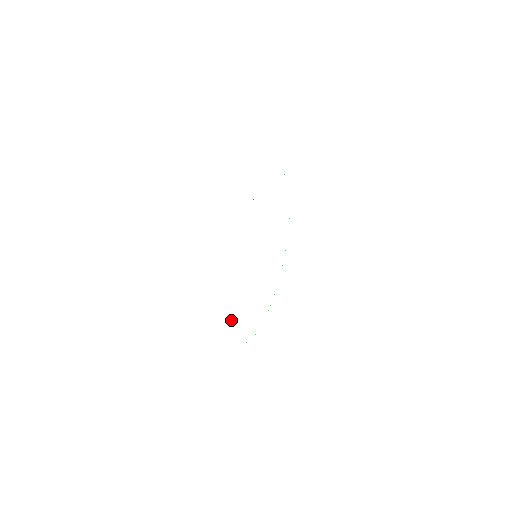
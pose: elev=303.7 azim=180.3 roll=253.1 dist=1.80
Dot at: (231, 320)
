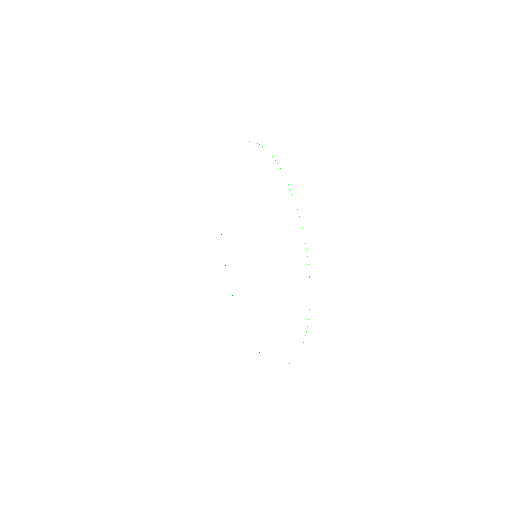
Dot at: occluded
